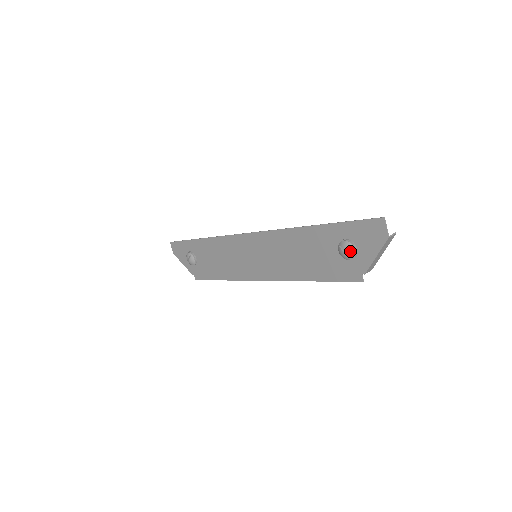
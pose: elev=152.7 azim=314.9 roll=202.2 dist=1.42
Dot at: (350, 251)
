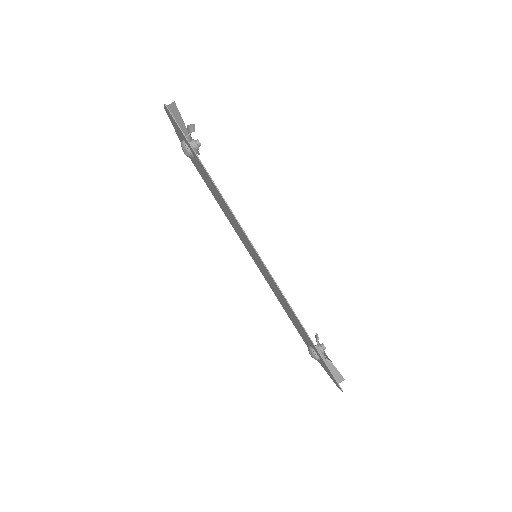
Dot at: occluded
